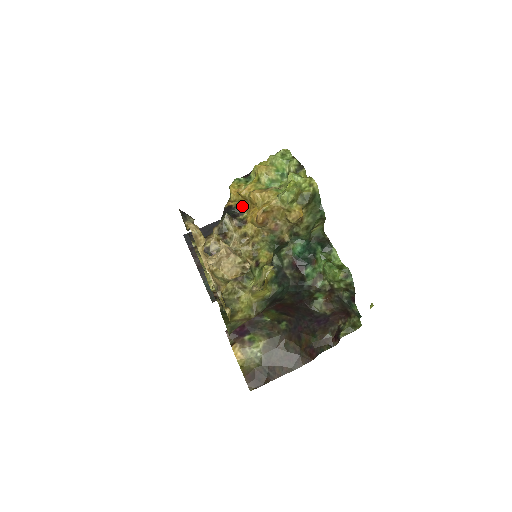
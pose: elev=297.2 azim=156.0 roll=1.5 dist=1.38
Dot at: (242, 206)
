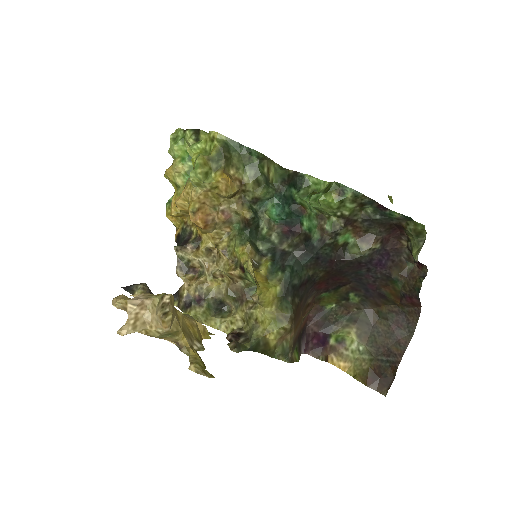
Dot at: (186, 225)
